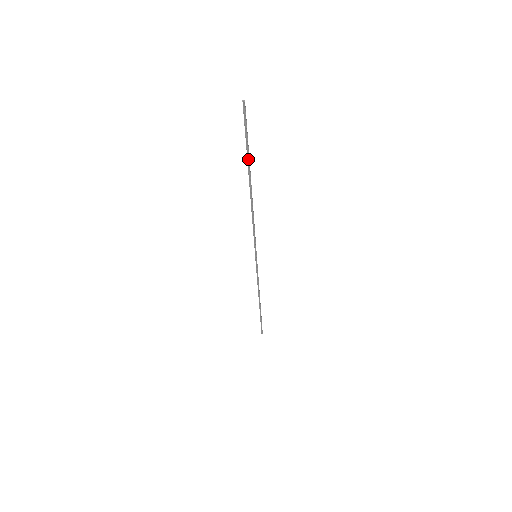
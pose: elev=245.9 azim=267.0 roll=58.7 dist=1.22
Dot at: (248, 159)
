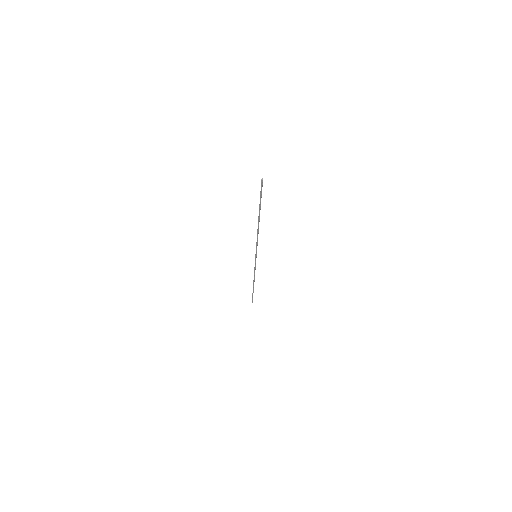
Dot at: (260, 206)
